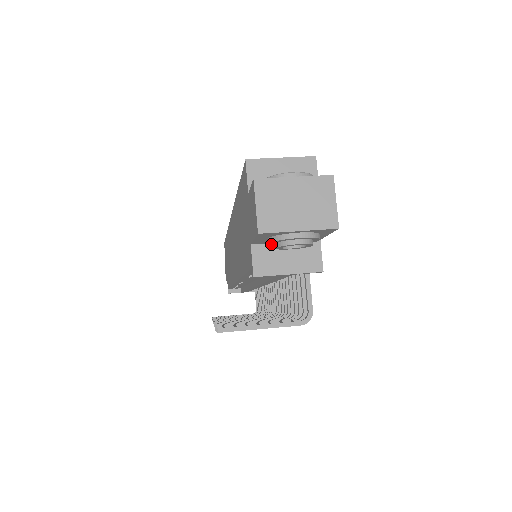
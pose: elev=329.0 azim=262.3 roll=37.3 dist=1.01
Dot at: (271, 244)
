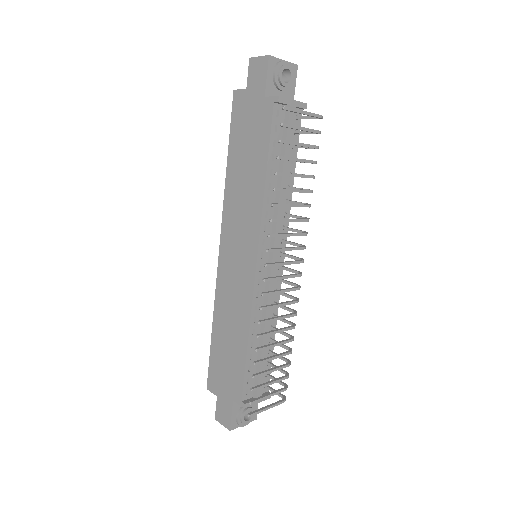
Dot at: (276, 77)
